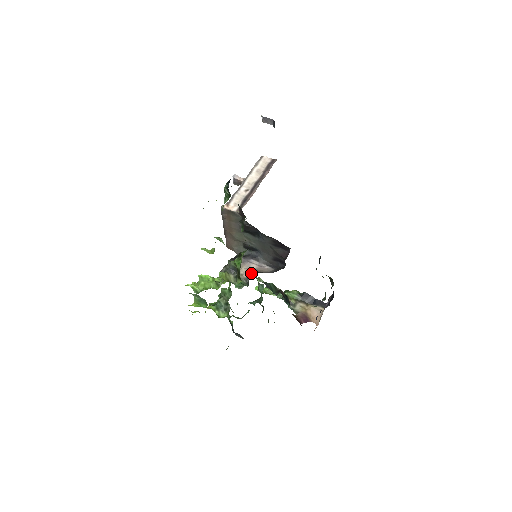
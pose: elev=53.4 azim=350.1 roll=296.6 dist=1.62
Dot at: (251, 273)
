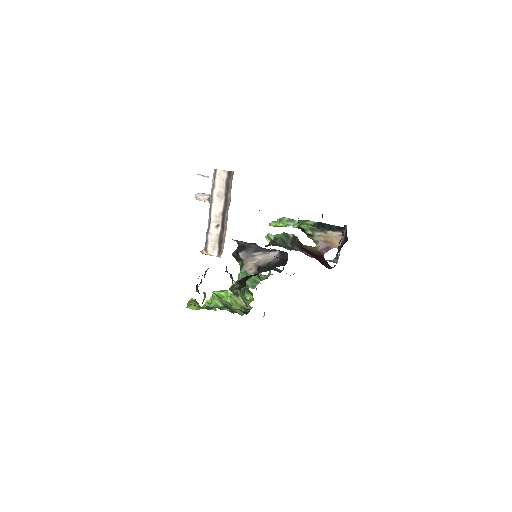
Dot at: (258, 271)
